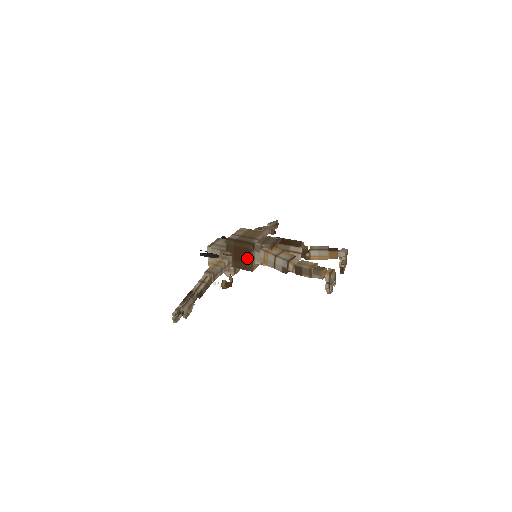
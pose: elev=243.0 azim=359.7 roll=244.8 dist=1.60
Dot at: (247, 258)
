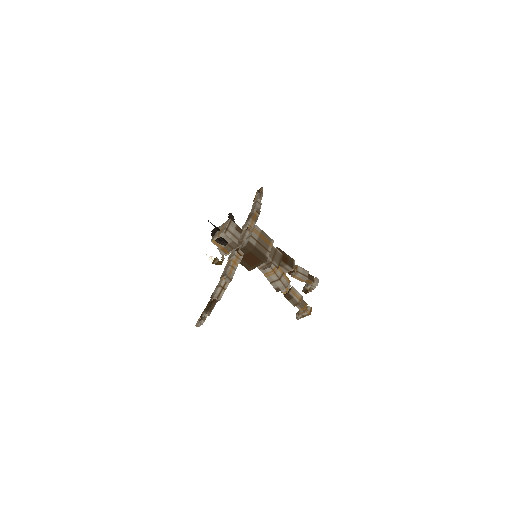
Dot at: (254, 263)
